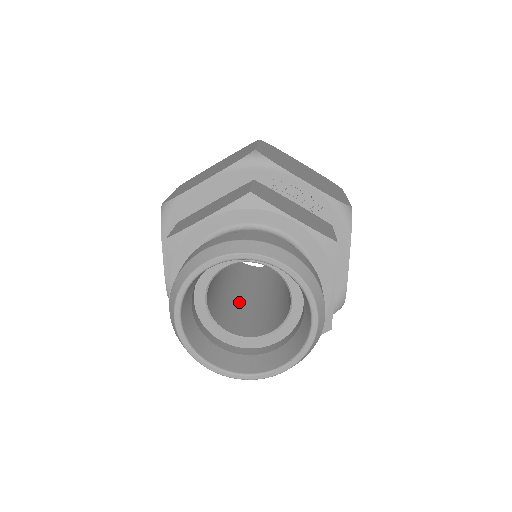
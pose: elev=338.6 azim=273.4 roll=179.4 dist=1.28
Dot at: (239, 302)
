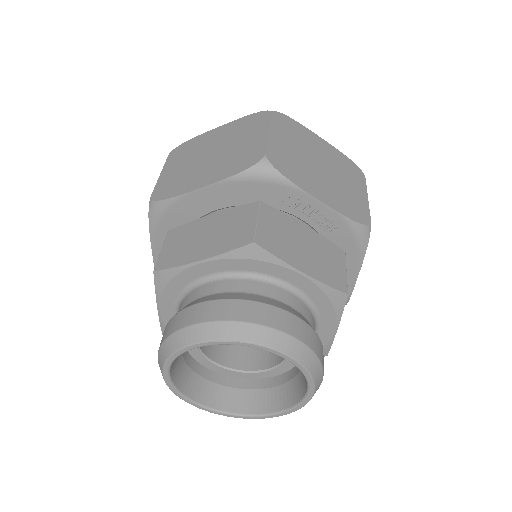
Dot at: occluded
